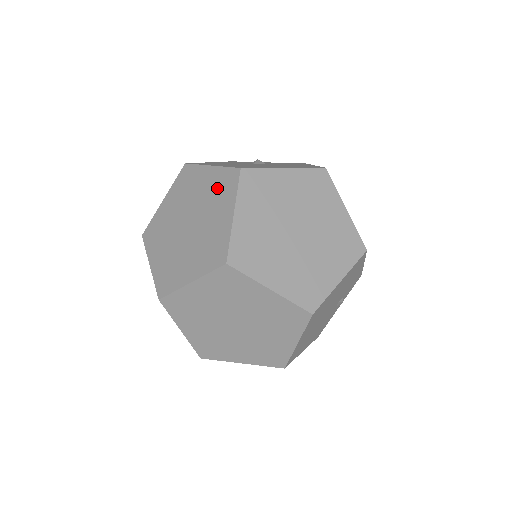
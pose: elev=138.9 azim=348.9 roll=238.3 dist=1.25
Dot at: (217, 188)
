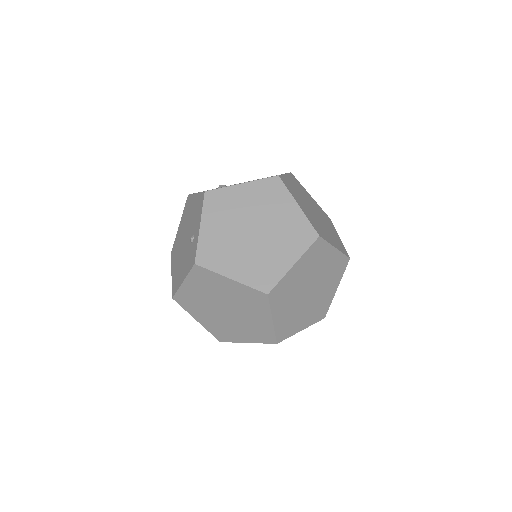
Dot at: (265, 195)
